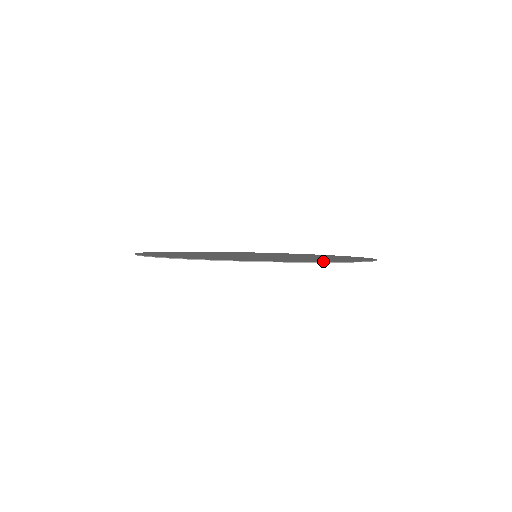
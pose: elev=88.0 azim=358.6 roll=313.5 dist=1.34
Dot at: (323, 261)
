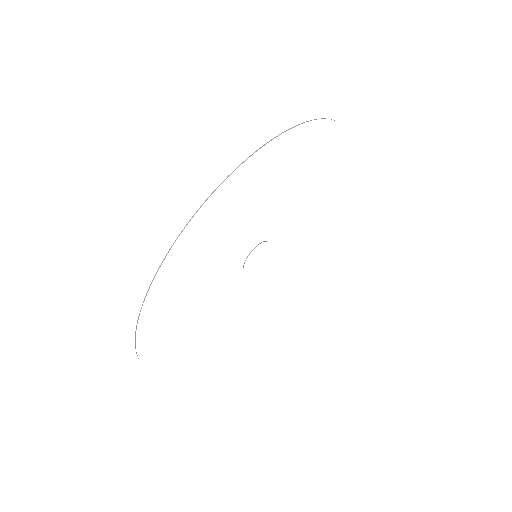
Dot at: occluded
